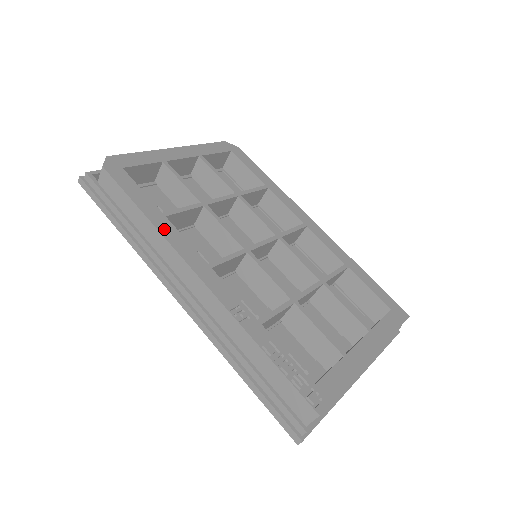
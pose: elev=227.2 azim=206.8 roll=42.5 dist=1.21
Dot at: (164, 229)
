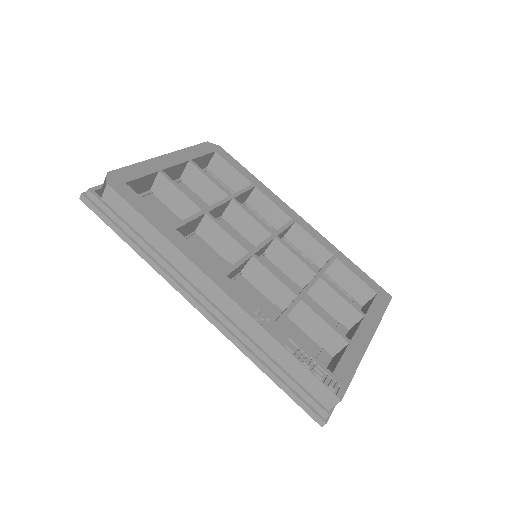
Dot at: (178, 243)
